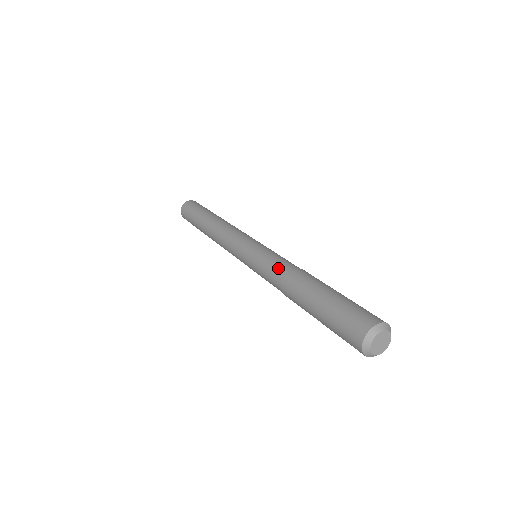
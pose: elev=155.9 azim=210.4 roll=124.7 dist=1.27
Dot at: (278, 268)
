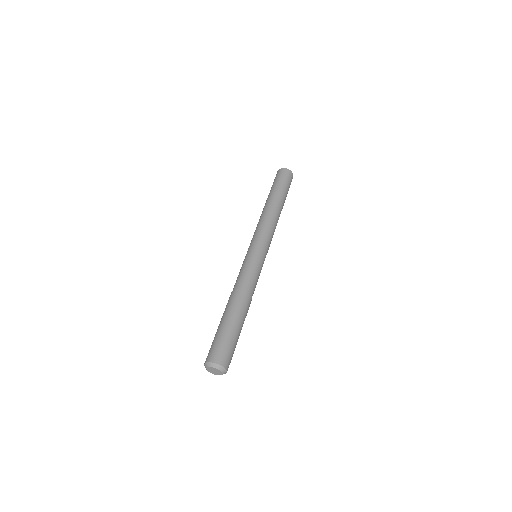
Dot at: (235, 283)
